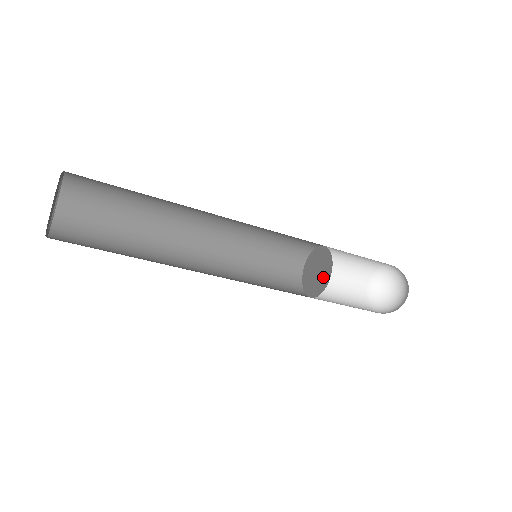
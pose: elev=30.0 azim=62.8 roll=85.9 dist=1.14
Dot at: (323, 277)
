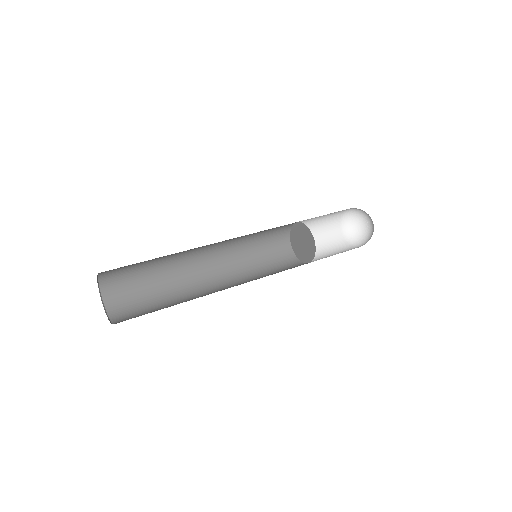
Dot at: (306, 254)
